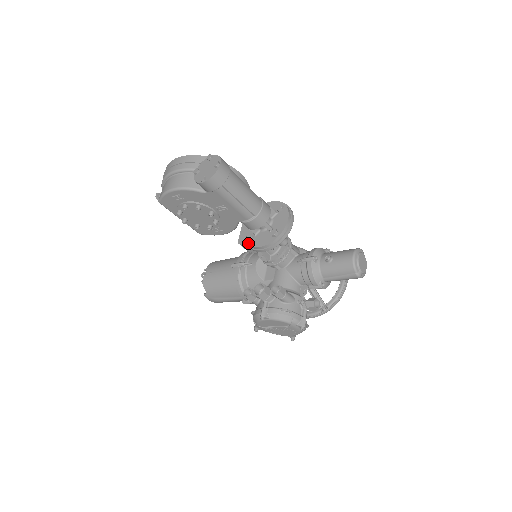
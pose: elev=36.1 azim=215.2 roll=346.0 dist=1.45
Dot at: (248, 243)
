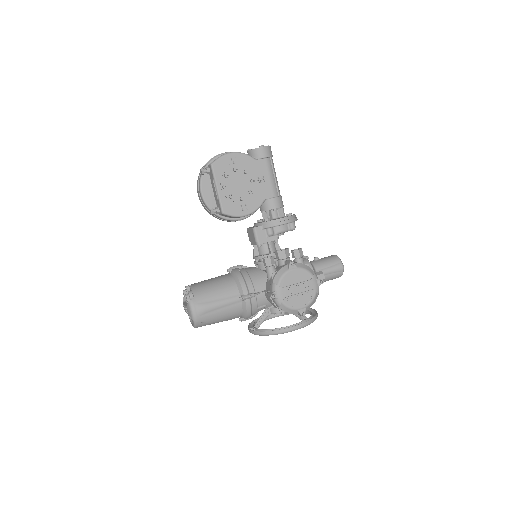
Dot at: (267, 221)
